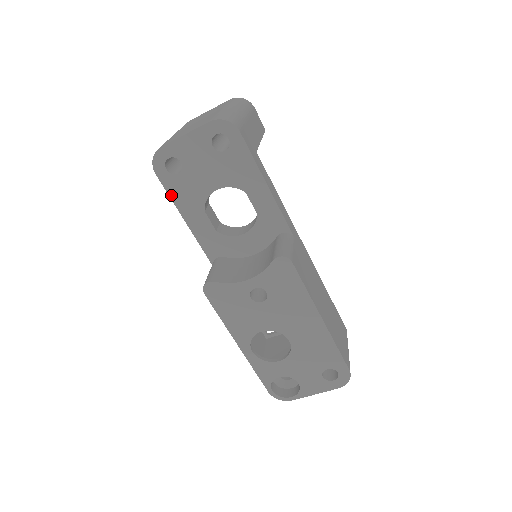
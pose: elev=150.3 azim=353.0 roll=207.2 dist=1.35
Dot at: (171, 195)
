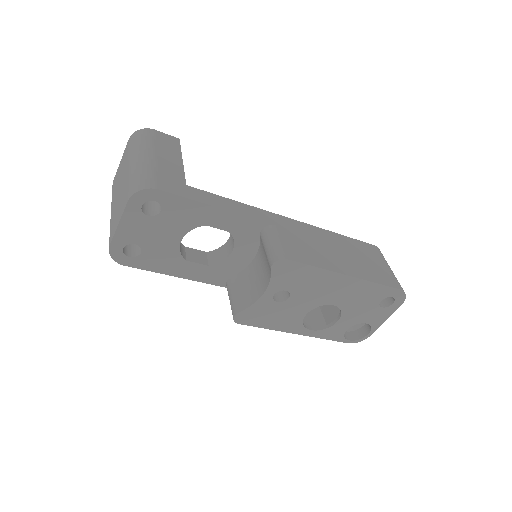
Dot at: (150, 270)
